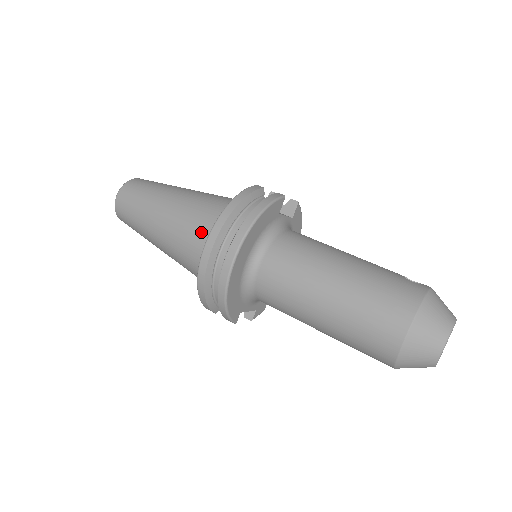
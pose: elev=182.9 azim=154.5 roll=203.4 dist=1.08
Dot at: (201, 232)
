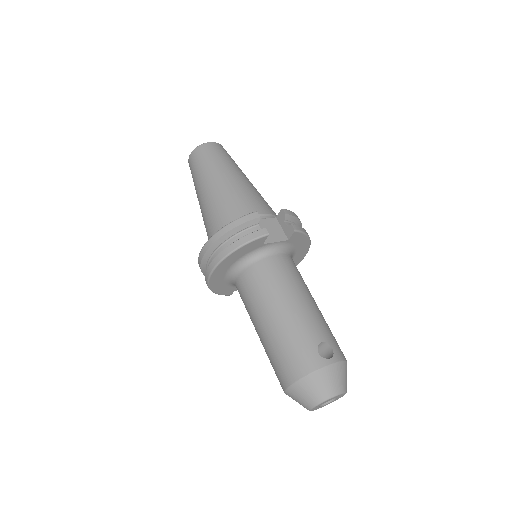
Dot at: (212, 231)
